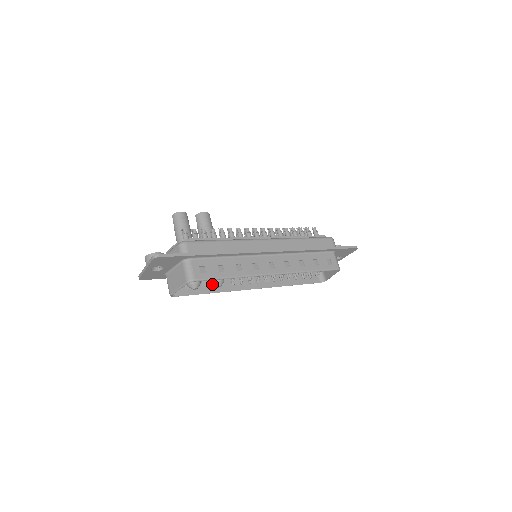
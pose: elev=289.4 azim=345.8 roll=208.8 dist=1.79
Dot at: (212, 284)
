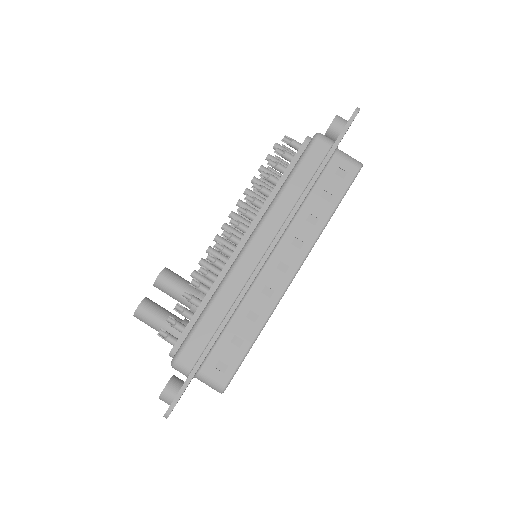
Dot at: occluded
